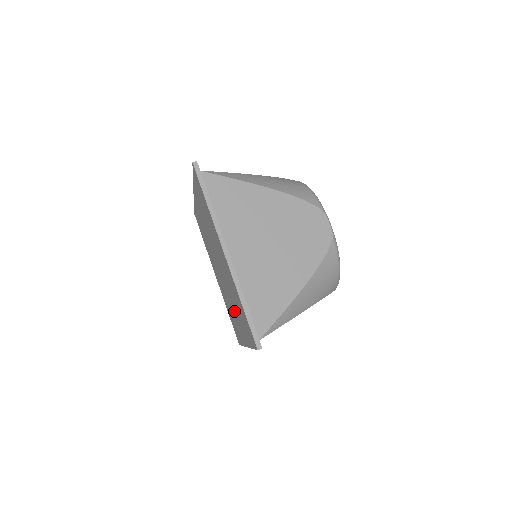
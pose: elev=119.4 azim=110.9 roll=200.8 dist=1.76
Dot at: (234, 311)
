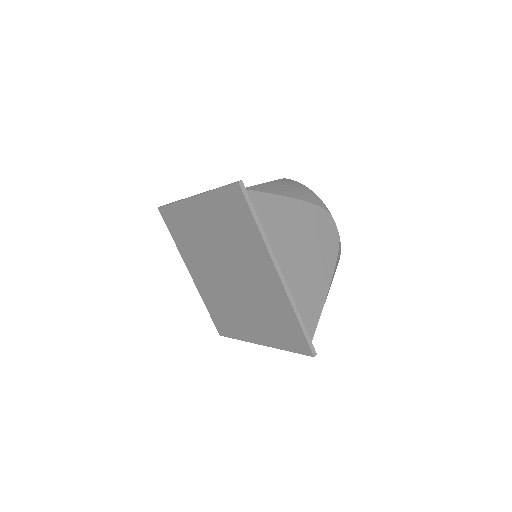
Dot at: (245, 314)
